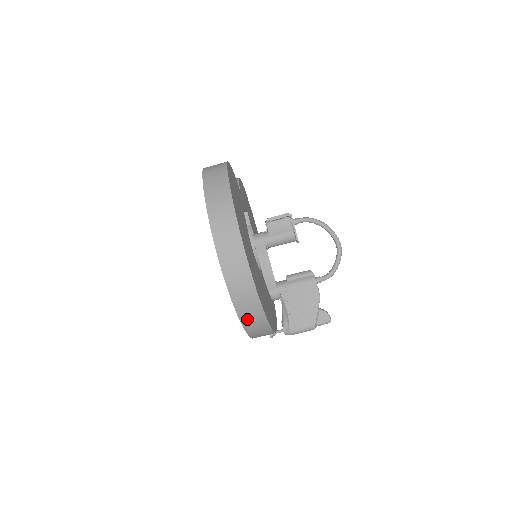
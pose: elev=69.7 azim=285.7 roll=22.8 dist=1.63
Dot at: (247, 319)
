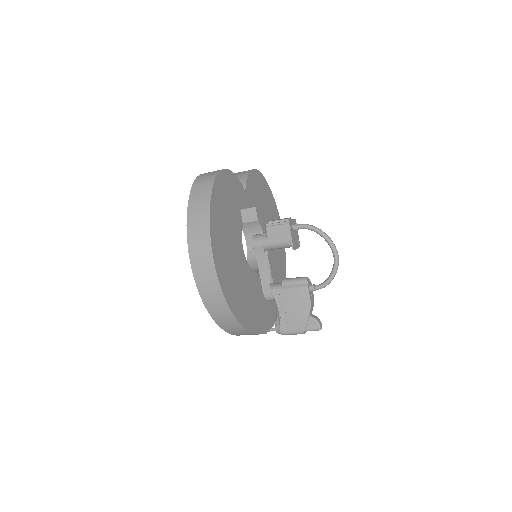
Dot at: (226, 327)
